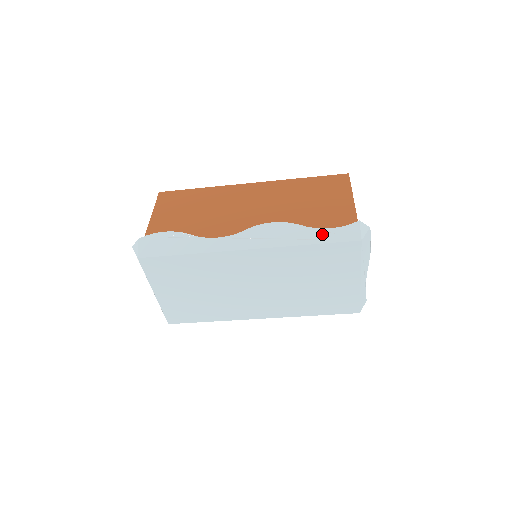
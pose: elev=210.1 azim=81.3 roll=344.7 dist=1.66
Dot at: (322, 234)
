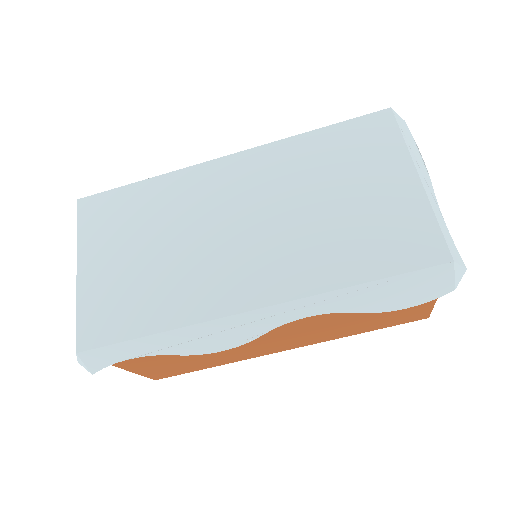
Dot at: occluded
